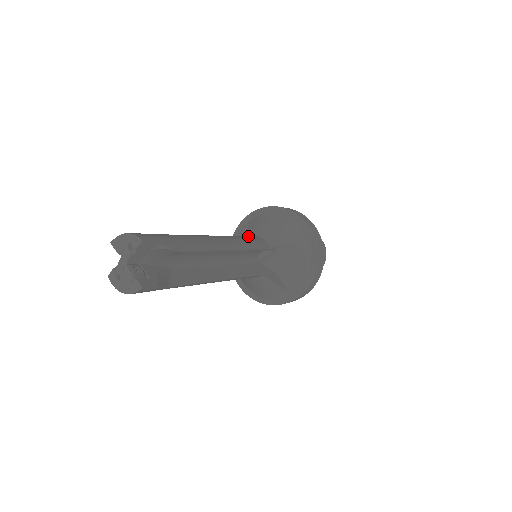
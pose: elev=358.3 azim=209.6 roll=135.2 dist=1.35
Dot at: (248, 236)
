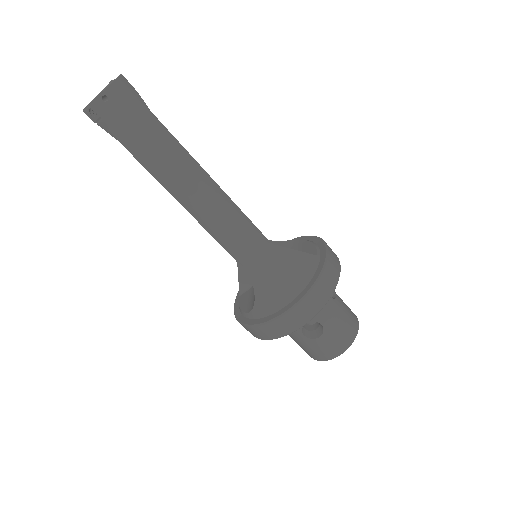
Dot at: occluded
